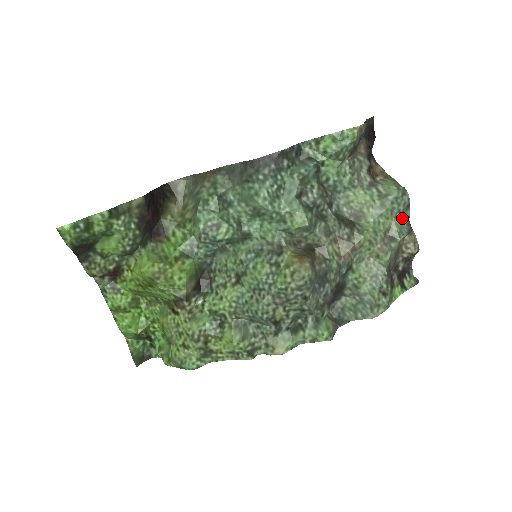
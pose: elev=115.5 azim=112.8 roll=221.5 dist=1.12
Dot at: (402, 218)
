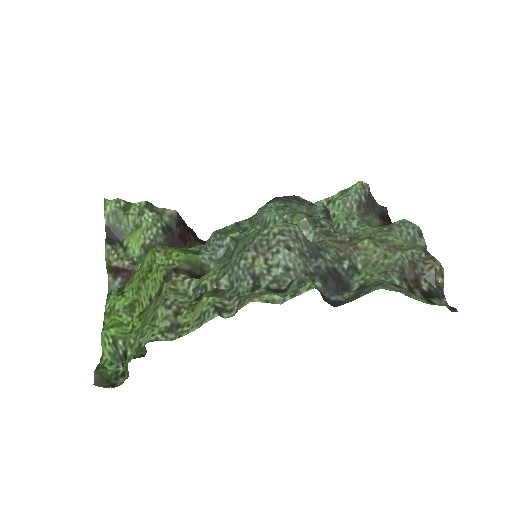
Dot at: (416, 243)
